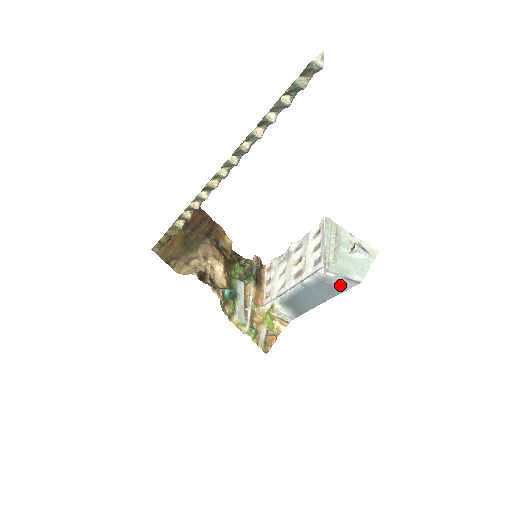
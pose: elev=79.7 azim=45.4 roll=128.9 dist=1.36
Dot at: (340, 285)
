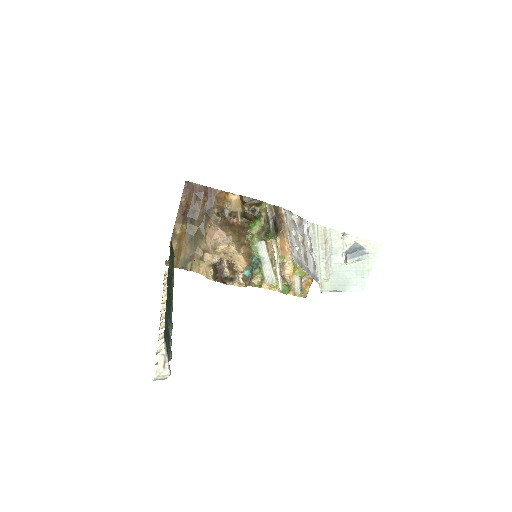
Dot at: occluded
